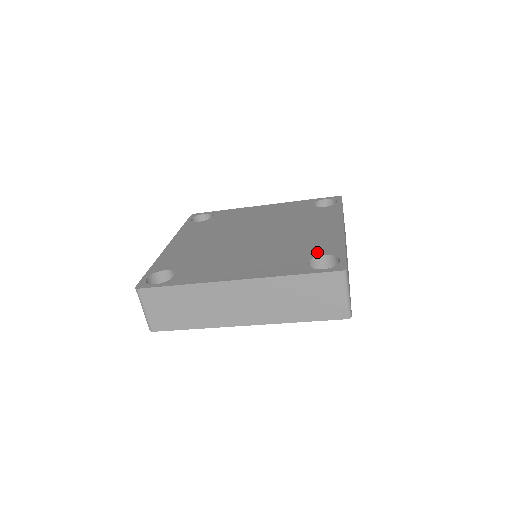
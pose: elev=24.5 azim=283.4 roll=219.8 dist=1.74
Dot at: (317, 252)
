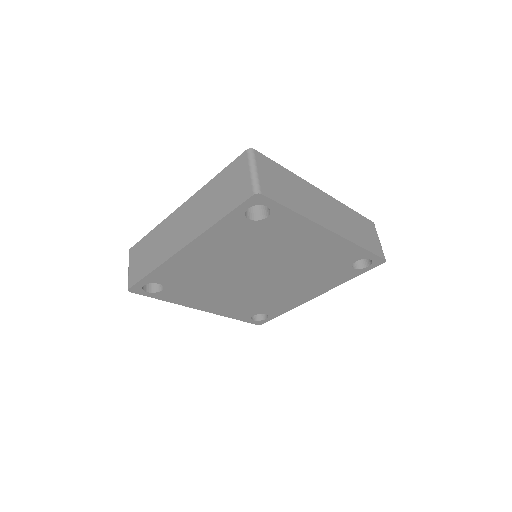
Dot at: occluded
